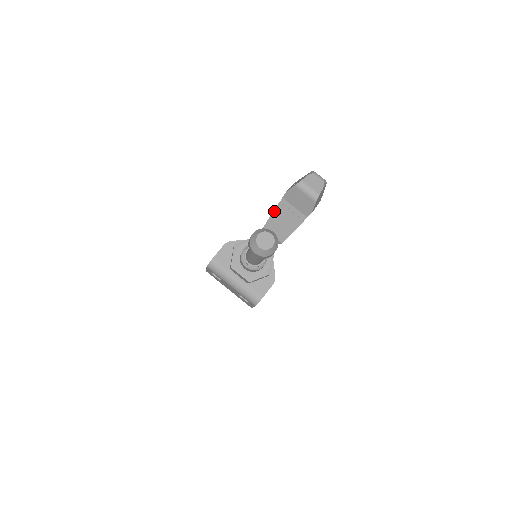
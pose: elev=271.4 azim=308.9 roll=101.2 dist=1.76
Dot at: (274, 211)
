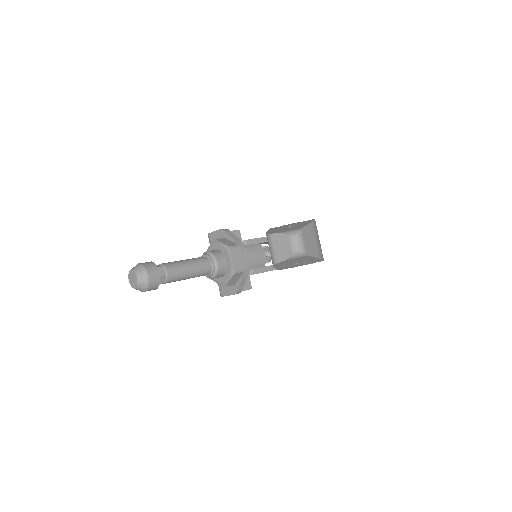
Dot at: occluded
